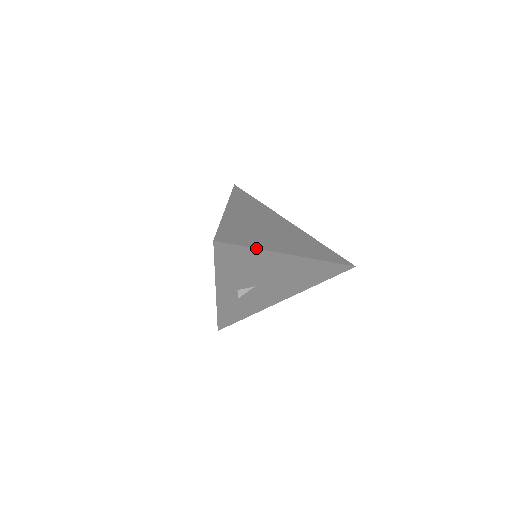
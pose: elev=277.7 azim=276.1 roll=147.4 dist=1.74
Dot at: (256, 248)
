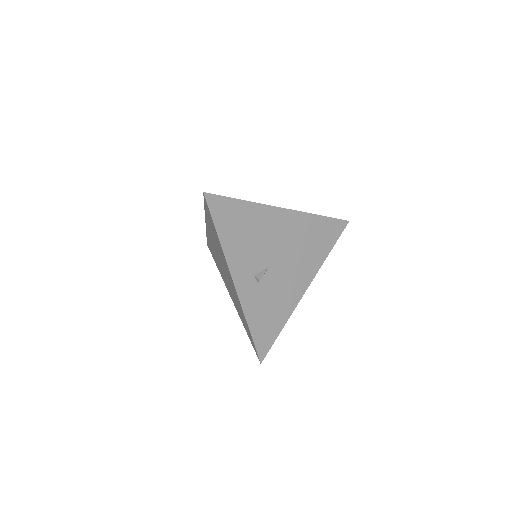
Dot at: (247, 201)
